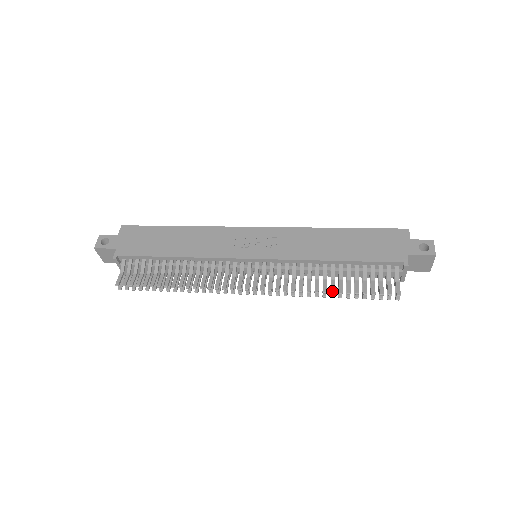
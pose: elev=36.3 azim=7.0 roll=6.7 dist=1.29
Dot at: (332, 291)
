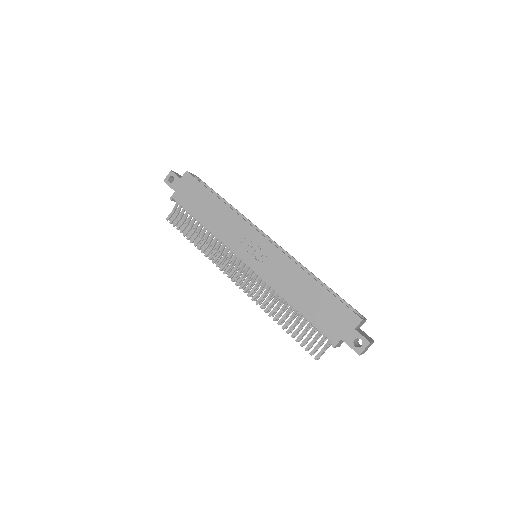
Dot at: (279, 323)
